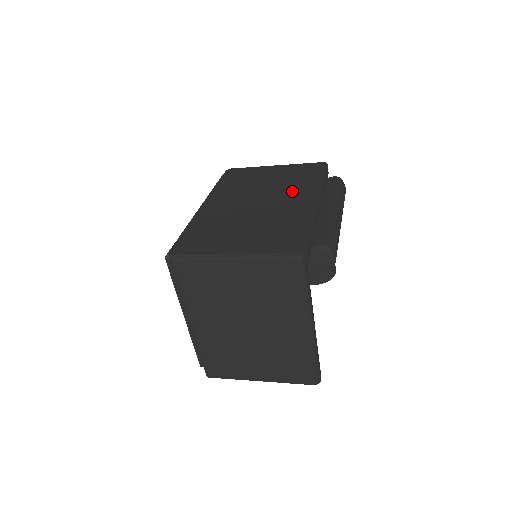
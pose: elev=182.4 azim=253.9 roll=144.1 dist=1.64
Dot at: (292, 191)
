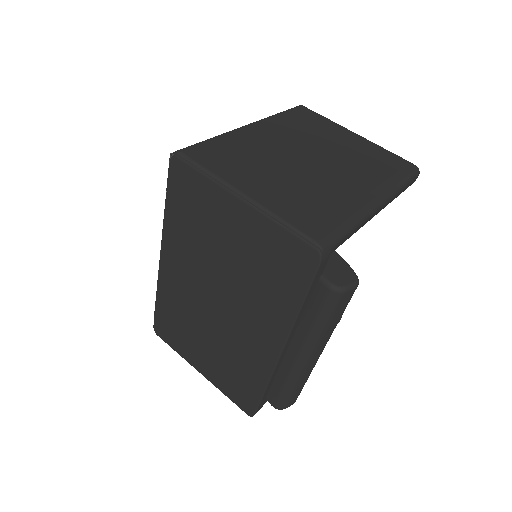
Dot at: (254, 310)
